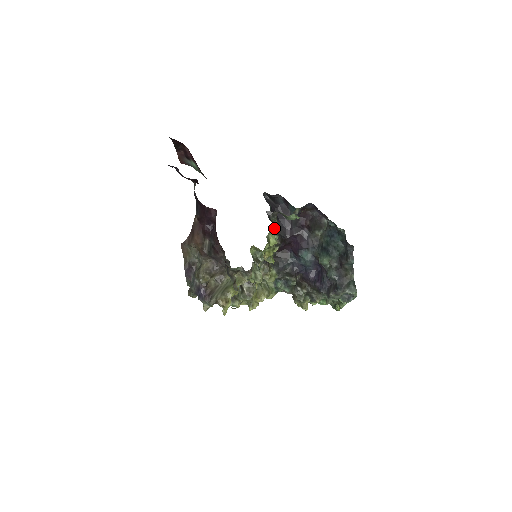
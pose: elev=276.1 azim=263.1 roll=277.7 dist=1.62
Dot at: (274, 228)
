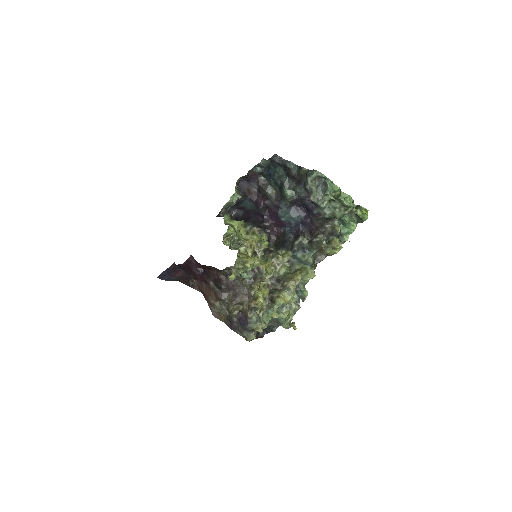
Dot at: occluded
